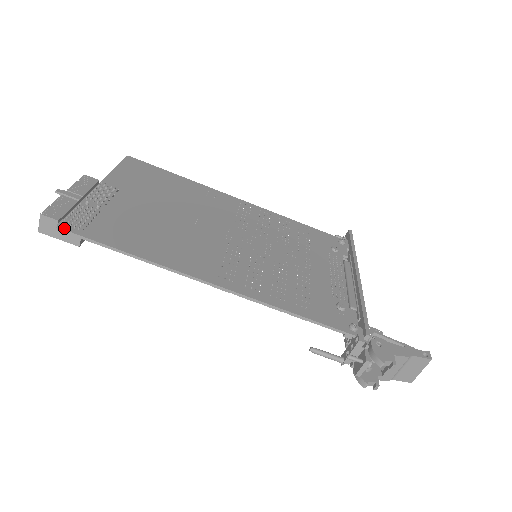
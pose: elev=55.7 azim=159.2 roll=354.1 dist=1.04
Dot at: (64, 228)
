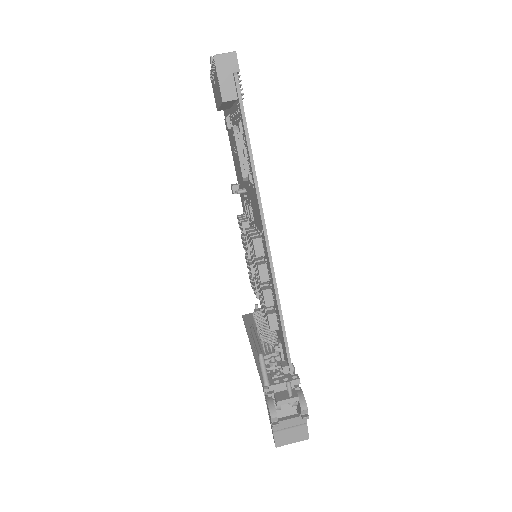
Dot at: (239, 80)
